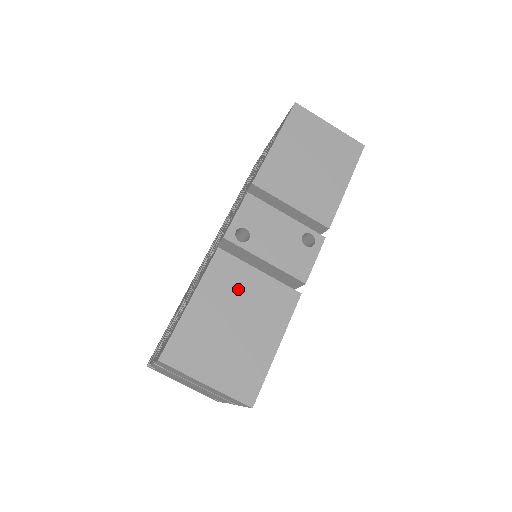
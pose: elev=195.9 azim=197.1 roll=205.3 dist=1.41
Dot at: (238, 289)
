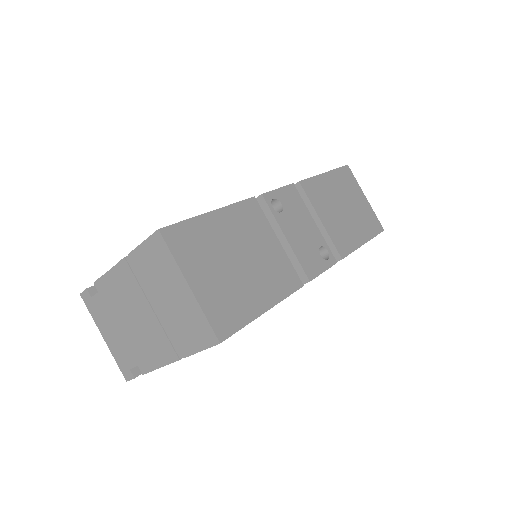
Dot at: (256, 238)
